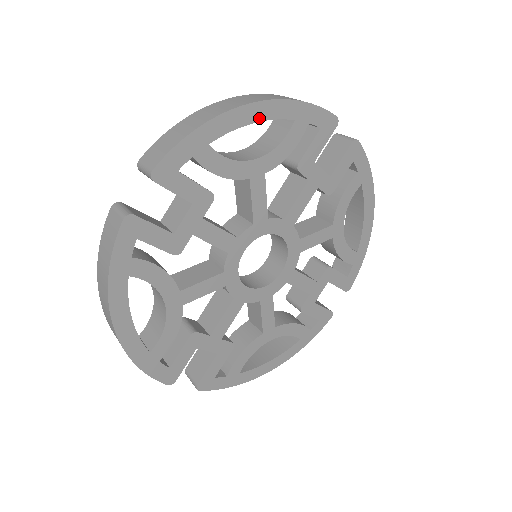
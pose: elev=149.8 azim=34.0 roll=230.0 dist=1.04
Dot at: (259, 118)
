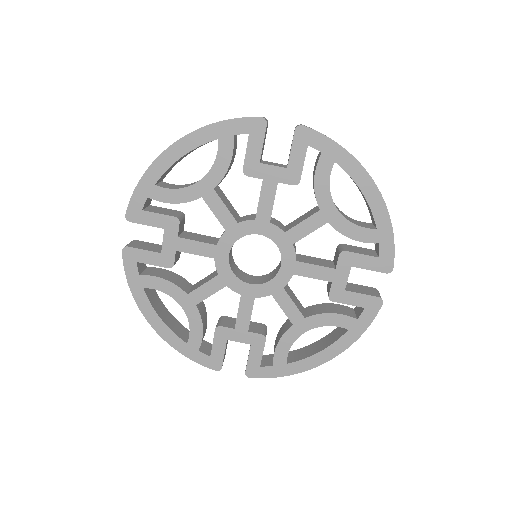
Dot at: (185, 151)
